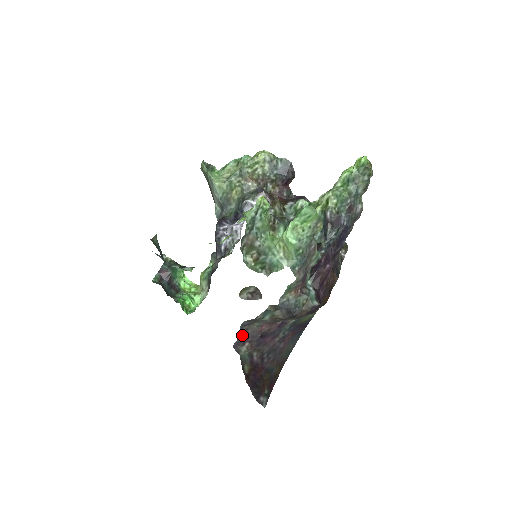
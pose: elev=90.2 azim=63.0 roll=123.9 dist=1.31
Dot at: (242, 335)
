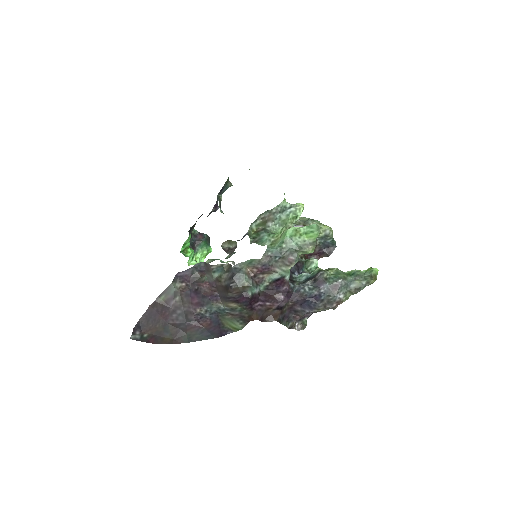
Dot at: (190, 273)
